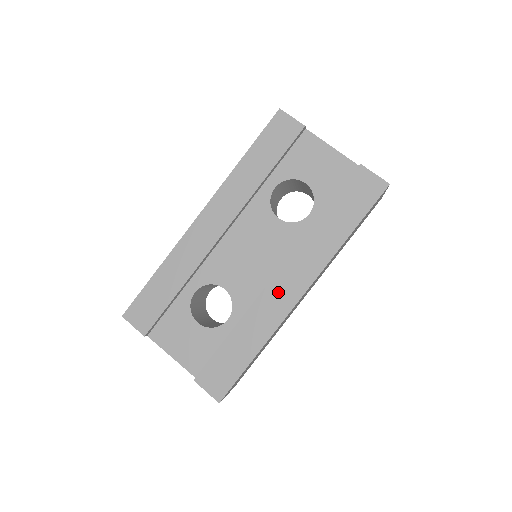
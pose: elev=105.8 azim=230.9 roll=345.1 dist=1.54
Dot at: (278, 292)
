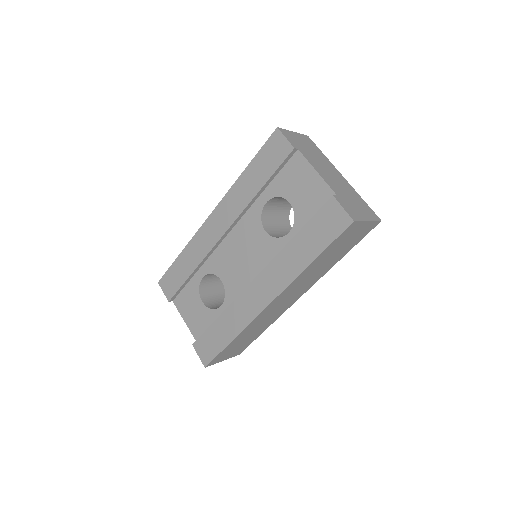
Dot at: (252, 296)
